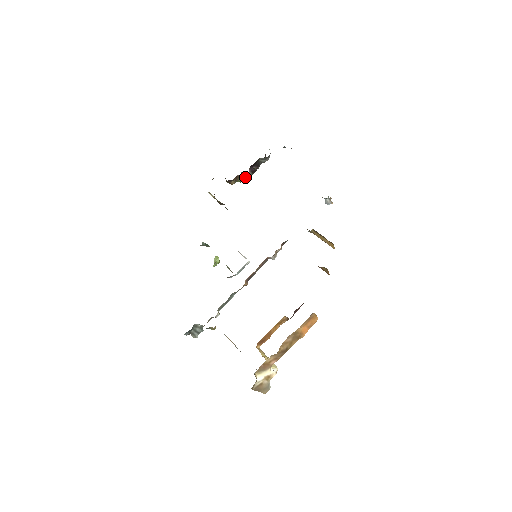
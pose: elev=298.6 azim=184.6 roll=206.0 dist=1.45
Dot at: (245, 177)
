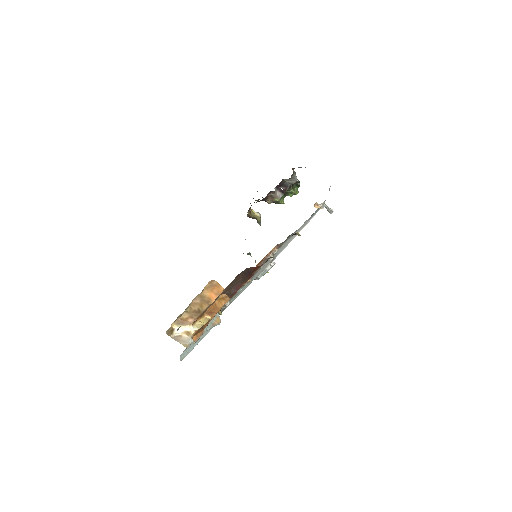
Dot at: (272, 196)
